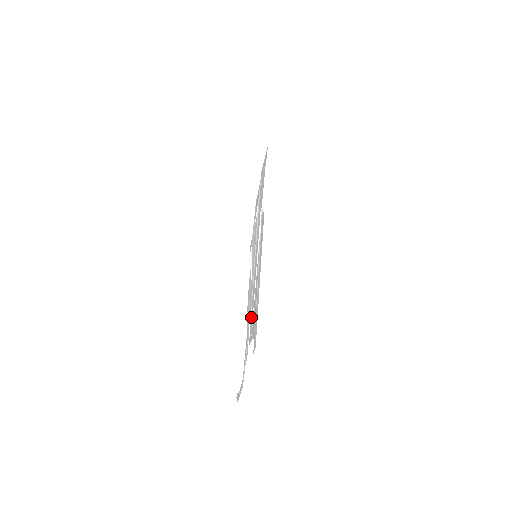
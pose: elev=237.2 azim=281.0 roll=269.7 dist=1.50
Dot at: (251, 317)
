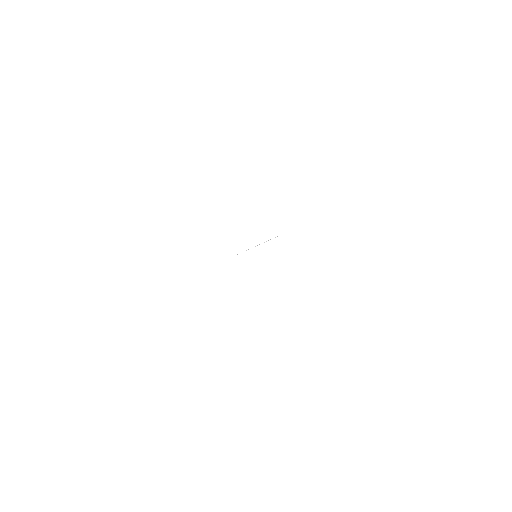
Dot at: occluded
